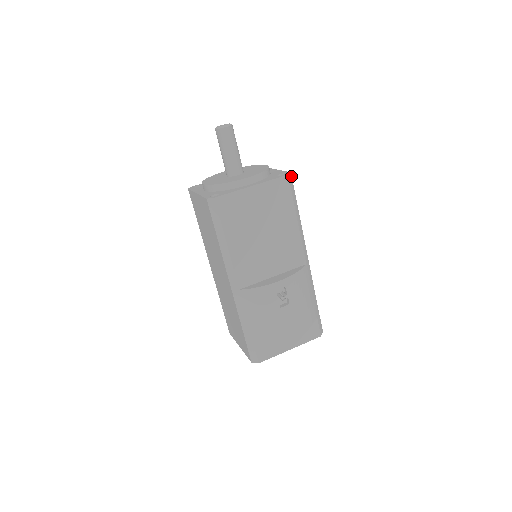
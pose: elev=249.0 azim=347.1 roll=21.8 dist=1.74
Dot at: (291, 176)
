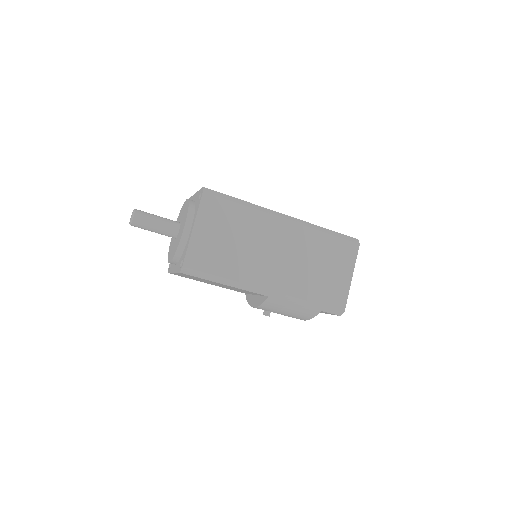
Dot at: (185, 268)
